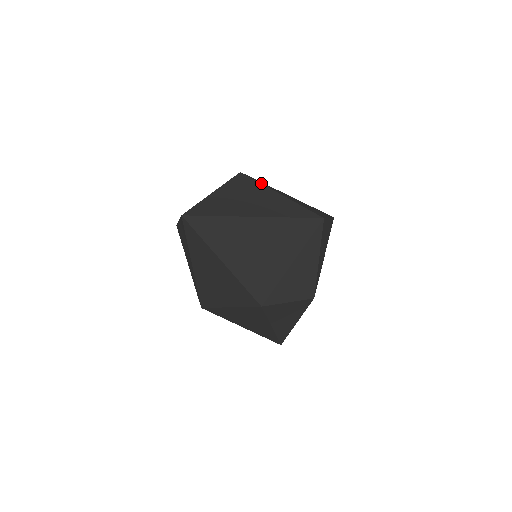
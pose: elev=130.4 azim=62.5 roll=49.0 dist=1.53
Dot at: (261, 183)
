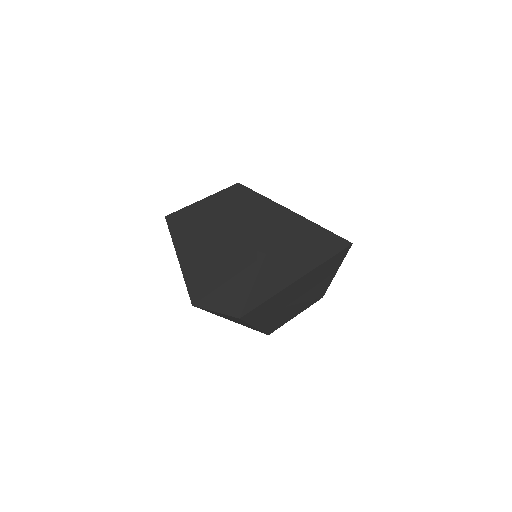
Dot at: (246, 199)
